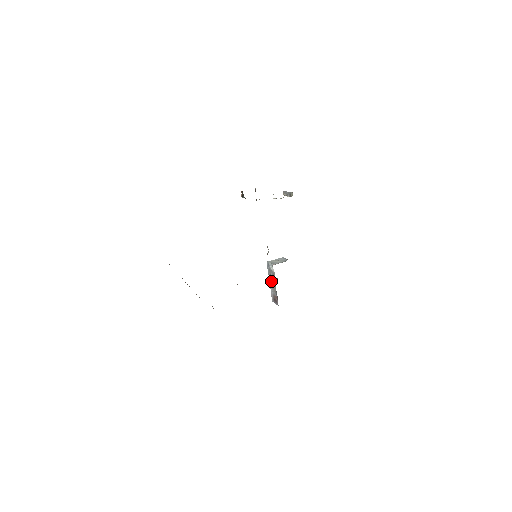
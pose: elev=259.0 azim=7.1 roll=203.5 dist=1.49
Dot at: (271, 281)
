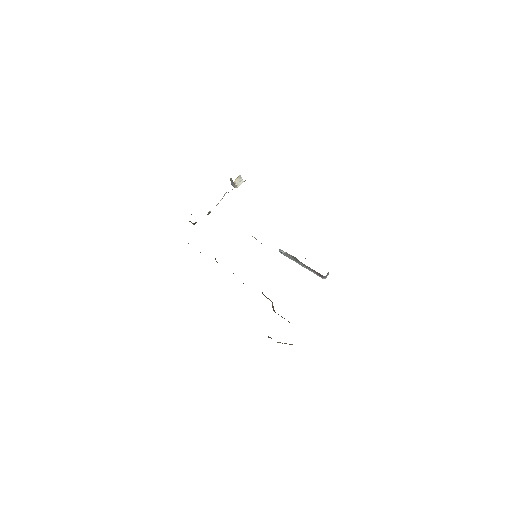
Dot at: (298, 263)
